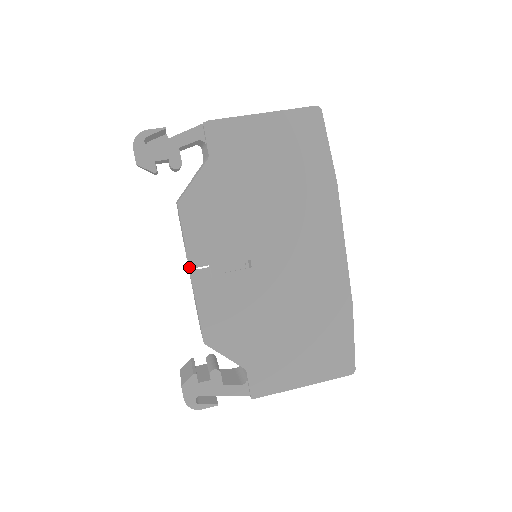
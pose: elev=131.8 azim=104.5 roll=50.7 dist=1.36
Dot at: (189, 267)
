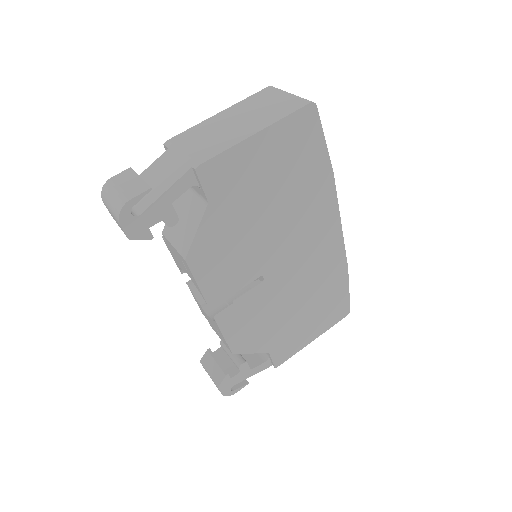
Dot at: occluded
